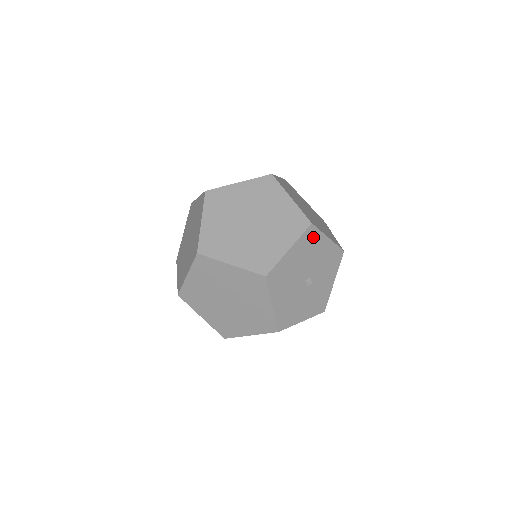
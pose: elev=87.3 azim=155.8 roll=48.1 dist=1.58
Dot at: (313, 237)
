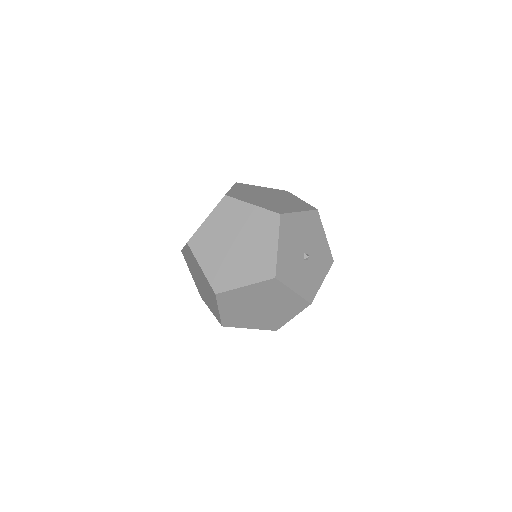
Dot at: (316, 222)
